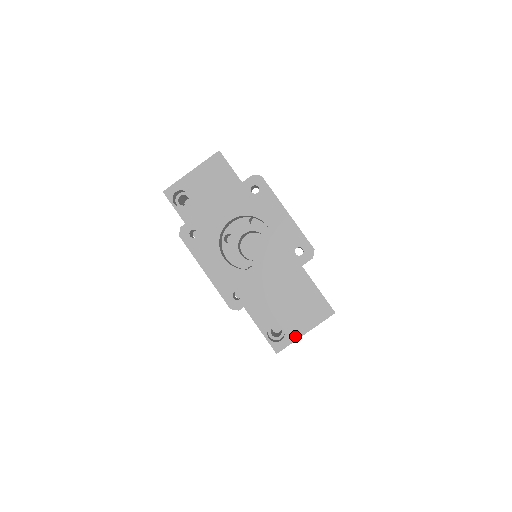
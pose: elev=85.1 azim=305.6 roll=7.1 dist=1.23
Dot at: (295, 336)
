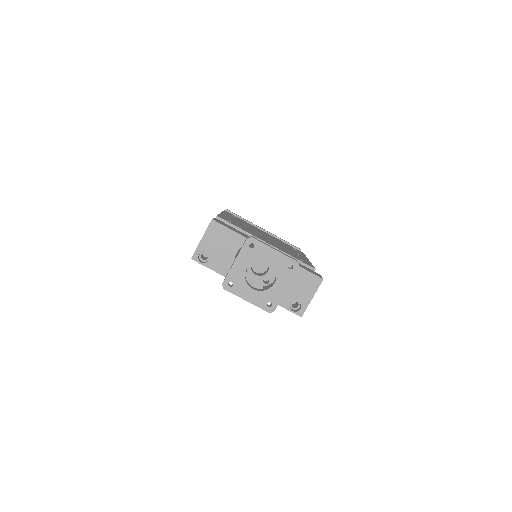
Dot at: (307, 303)
